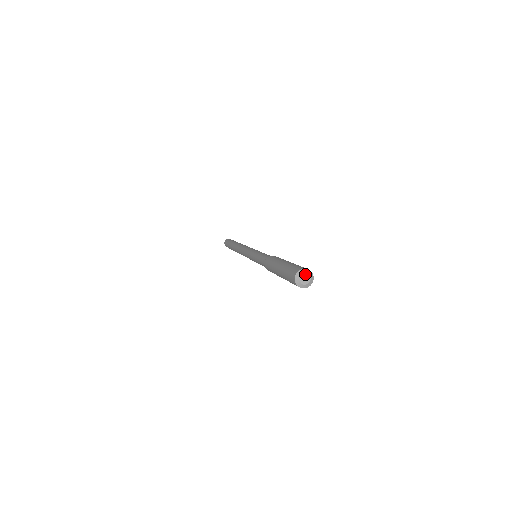
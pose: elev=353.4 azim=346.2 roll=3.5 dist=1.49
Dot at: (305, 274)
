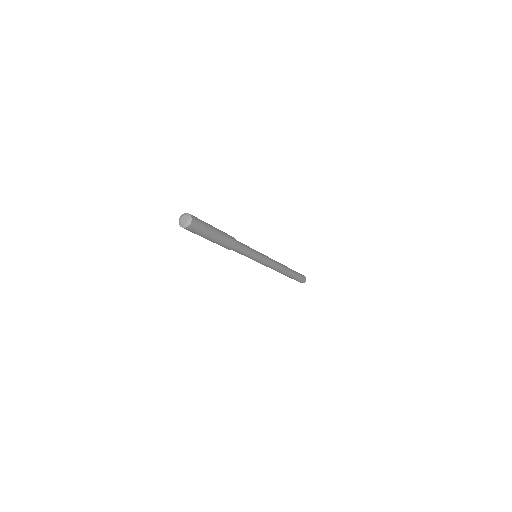
Dot at: (186, 217)
